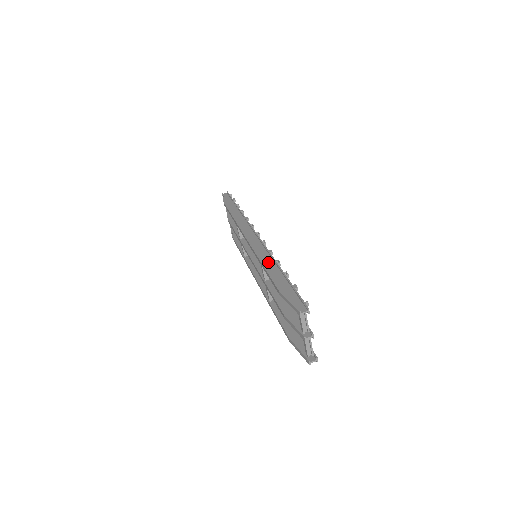
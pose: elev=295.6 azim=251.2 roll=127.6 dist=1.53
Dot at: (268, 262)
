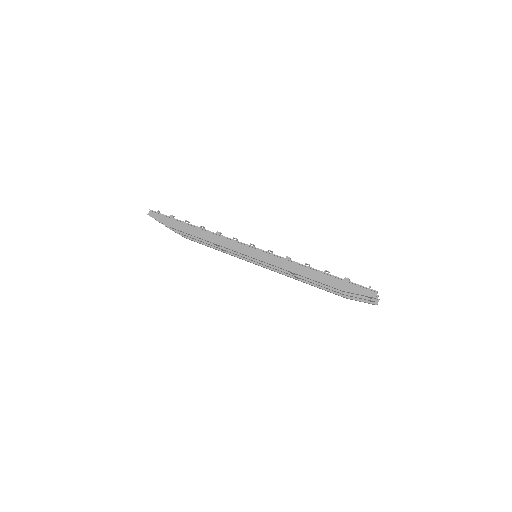
Dot at: (300, 270)
